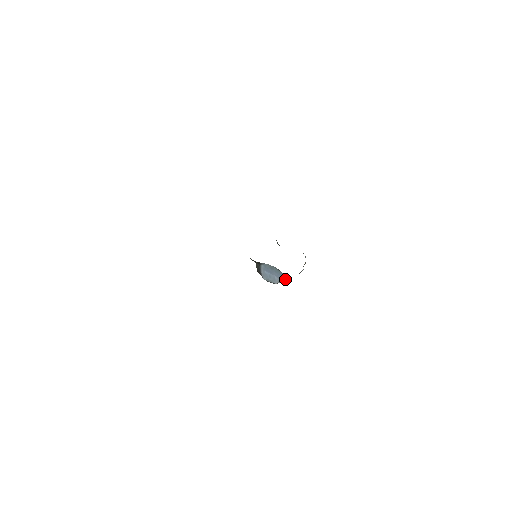
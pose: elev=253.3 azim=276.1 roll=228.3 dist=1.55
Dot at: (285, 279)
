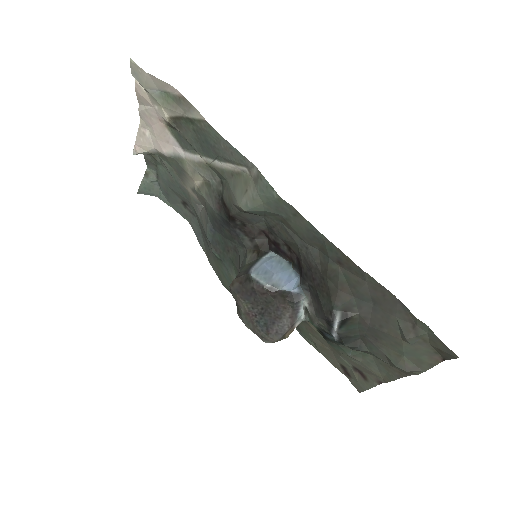
Dot at: (289, 282)
